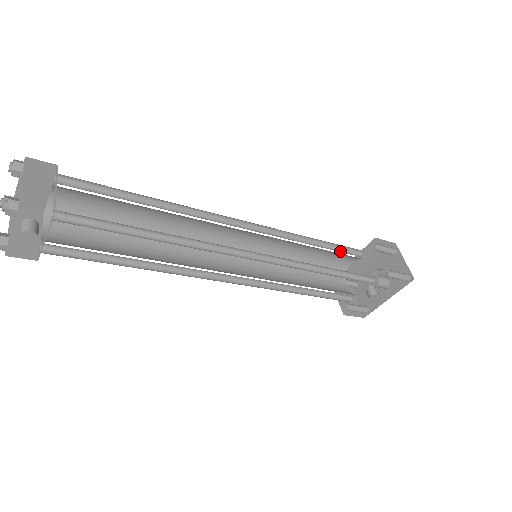
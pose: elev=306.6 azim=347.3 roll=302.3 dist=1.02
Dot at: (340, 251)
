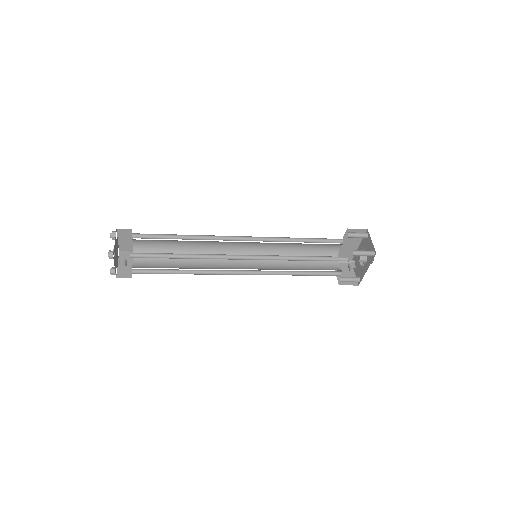
Dot at: (322, 242)
